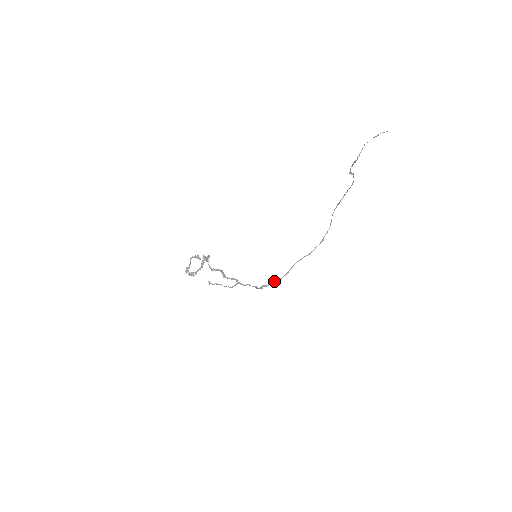
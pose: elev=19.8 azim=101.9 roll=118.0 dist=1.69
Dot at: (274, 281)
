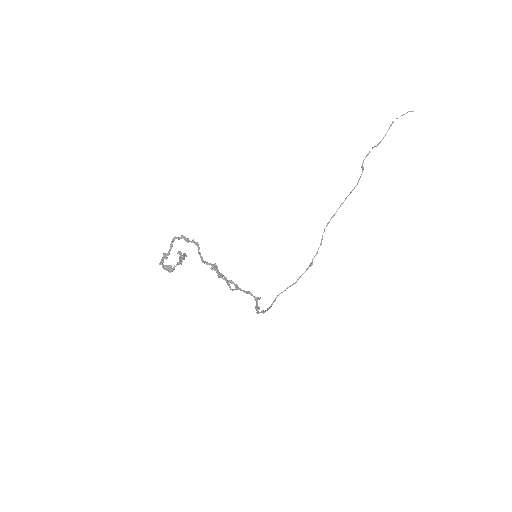
Dot at: (262, 310)
